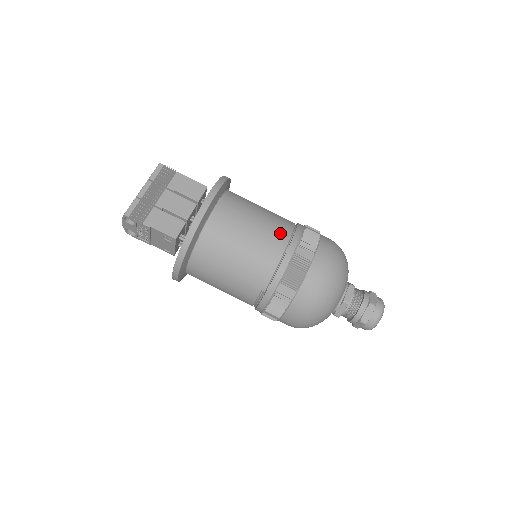
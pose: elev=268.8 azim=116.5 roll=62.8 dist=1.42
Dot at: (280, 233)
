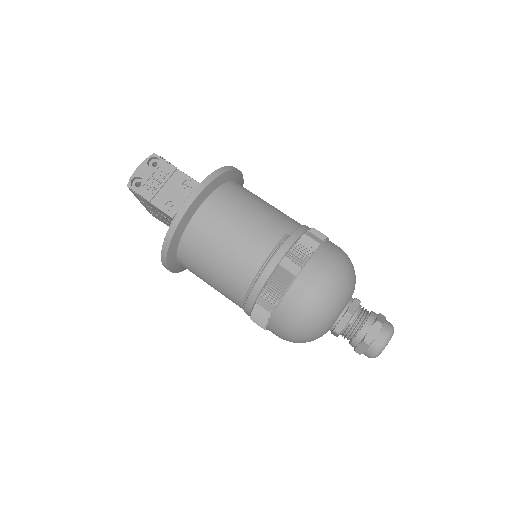
Dot at: occluded
